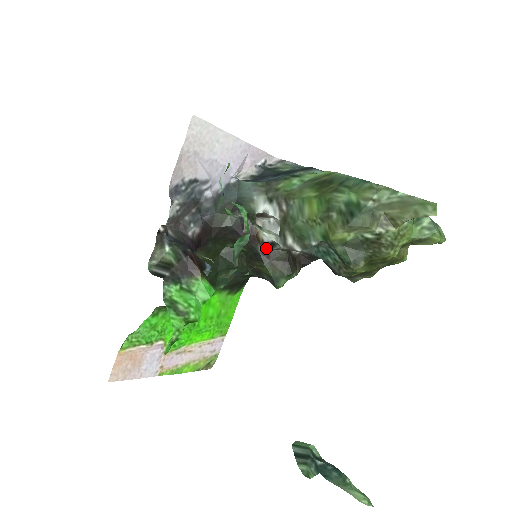
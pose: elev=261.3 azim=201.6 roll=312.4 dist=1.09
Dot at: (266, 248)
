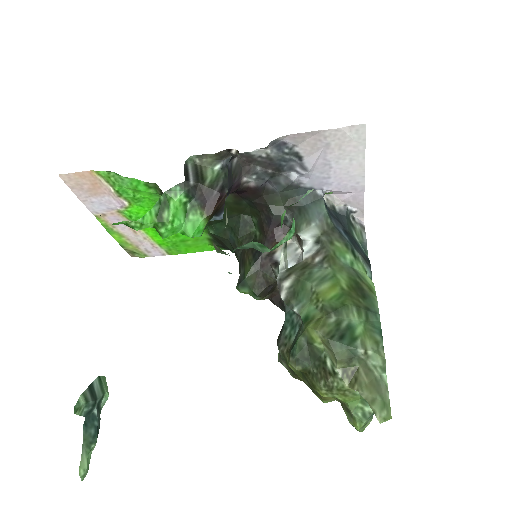
Dot at: (269, 259)
